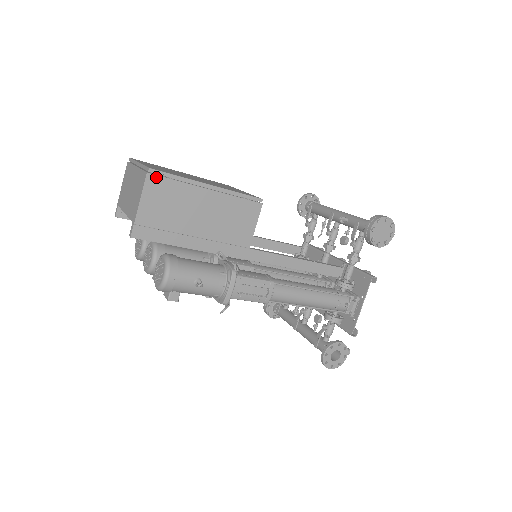
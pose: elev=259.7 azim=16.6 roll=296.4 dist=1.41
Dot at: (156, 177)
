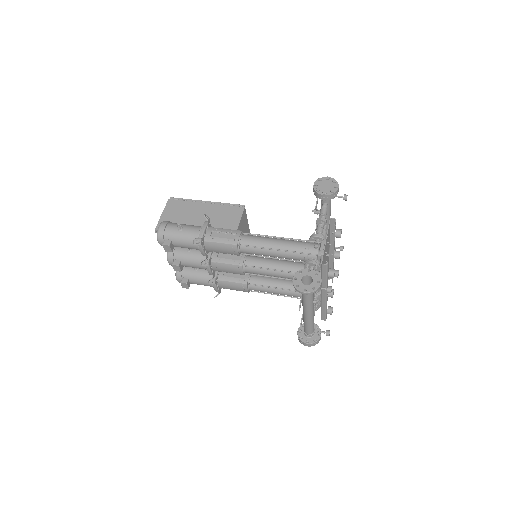
Dot at: (174, 200)
